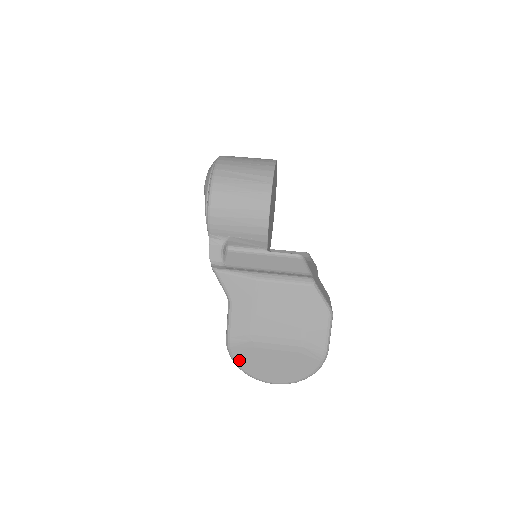
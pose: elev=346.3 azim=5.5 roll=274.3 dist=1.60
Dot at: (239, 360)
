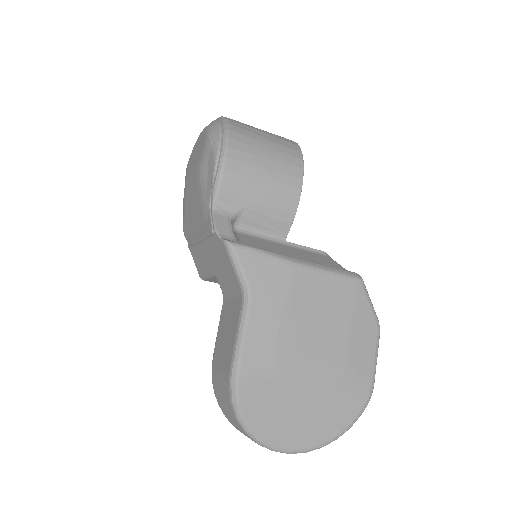
Dot at: (247, 404)
